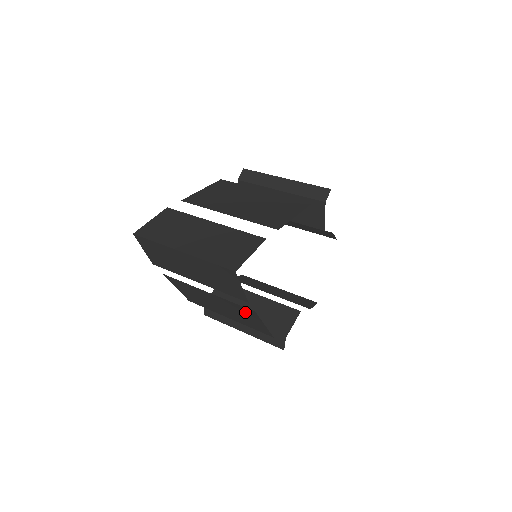
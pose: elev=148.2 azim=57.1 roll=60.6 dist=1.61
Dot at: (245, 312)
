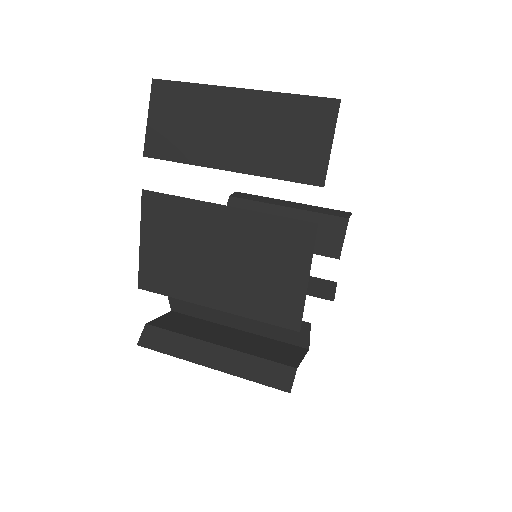
Dot at: (285, 245)
